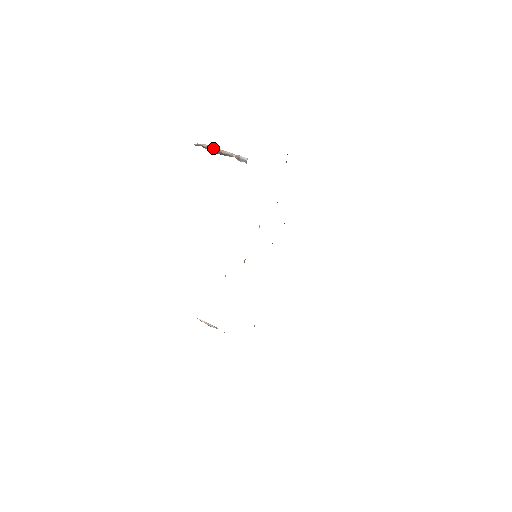
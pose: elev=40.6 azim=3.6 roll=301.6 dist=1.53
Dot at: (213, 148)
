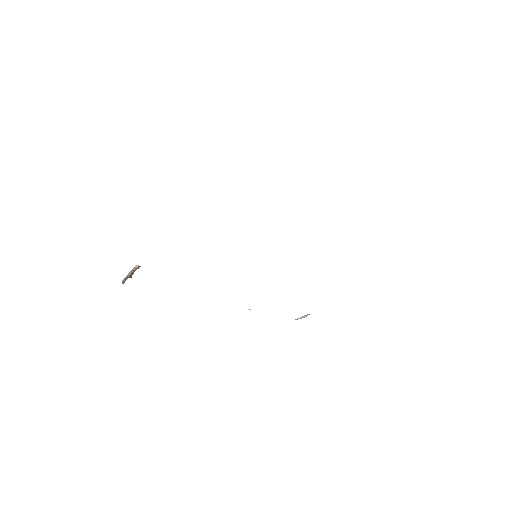
Dot at: (126, 277)
